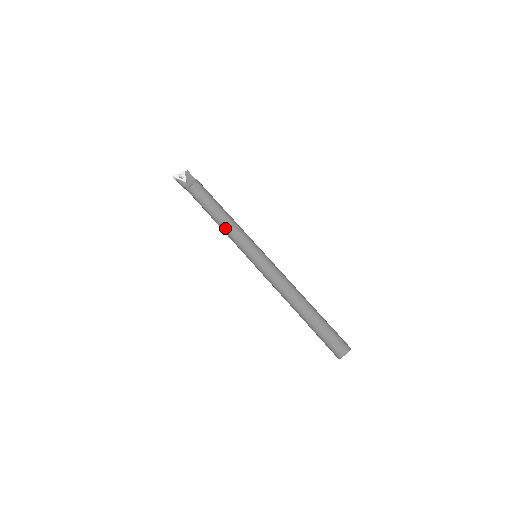
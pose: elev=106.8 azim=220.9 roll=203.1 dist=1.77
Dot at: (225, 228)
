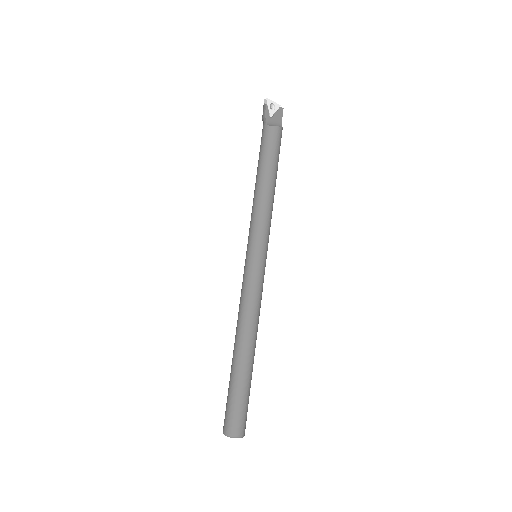
Dot at: (258, 199)
